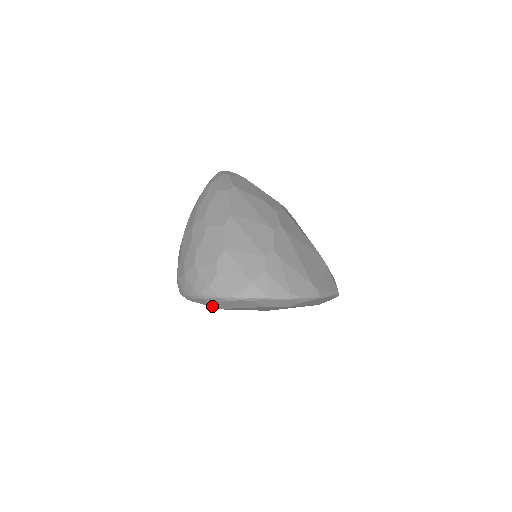
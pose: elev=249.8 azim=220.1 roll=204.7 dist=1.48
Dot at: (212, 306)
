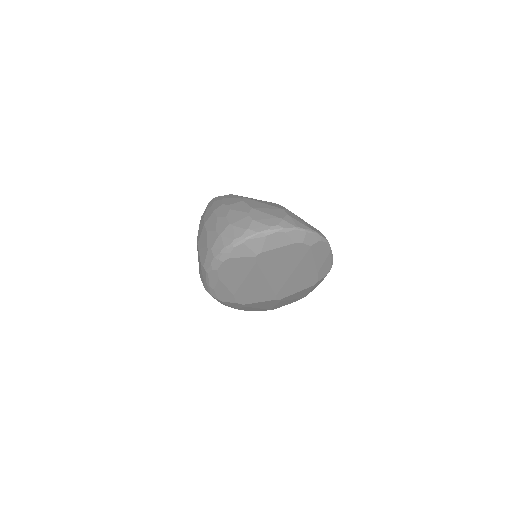
Dot at: (249, 255)
